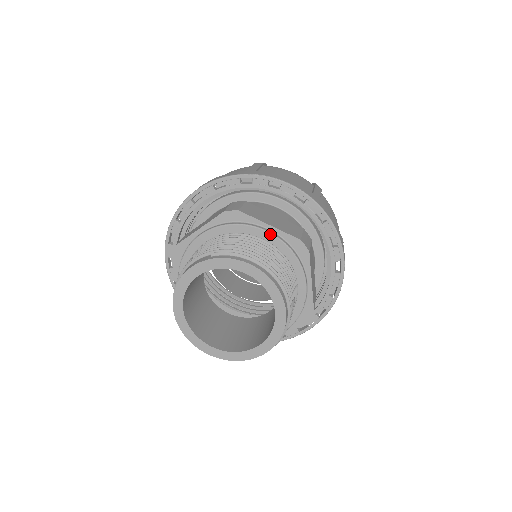
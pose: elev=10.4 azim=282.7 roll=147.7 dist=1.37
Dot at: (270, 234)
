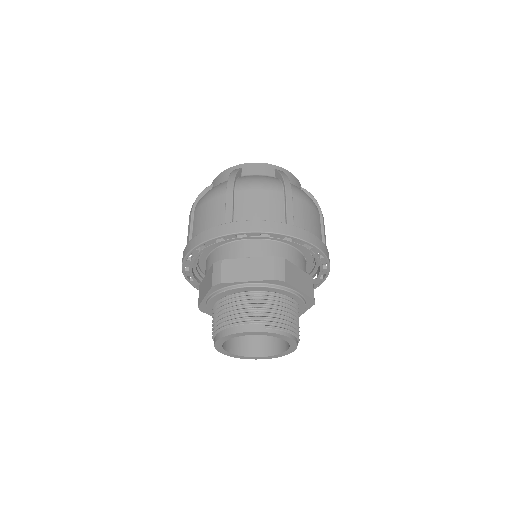
Dot at: (298, 297)
